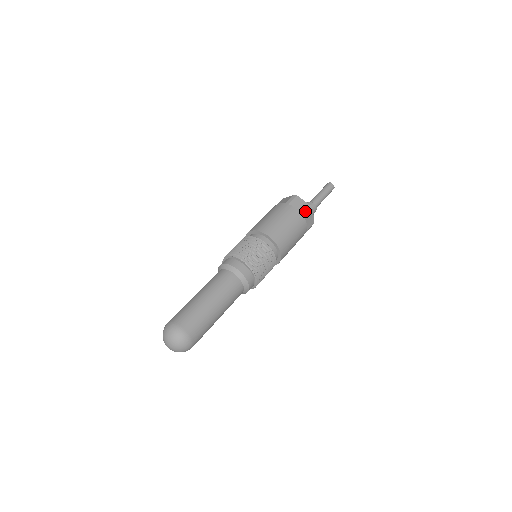
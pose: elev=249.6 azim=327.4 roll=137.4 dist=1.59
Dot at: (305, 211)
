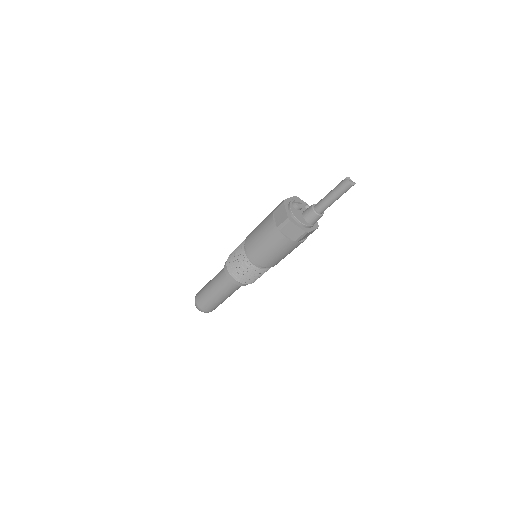
Dot at: (297, 238)
